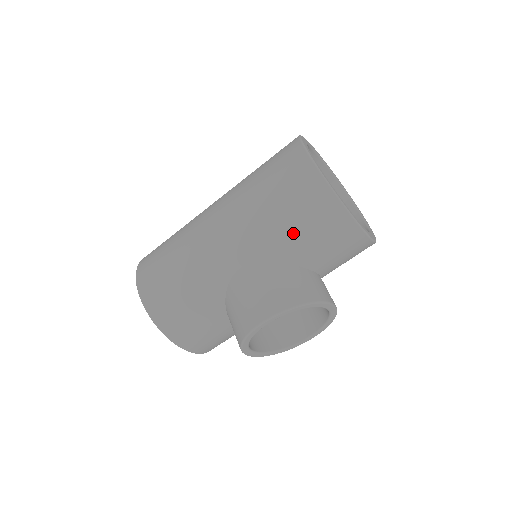
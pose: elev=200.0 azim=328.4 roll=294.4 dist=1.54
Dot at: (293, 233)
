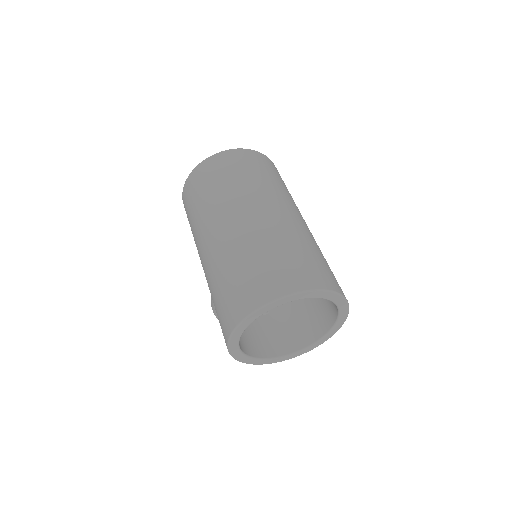
Dot at: occluded
